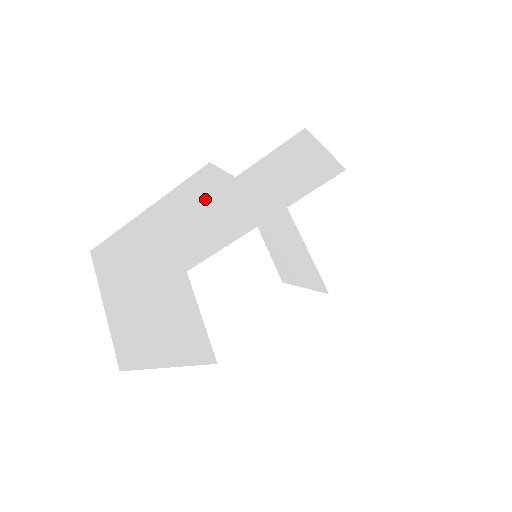
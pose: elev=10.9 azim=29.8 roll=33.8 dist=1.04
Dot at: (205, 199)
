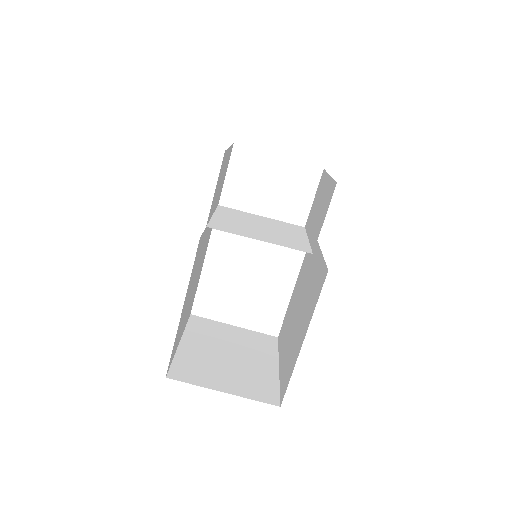
Dot at: (197, 261)
